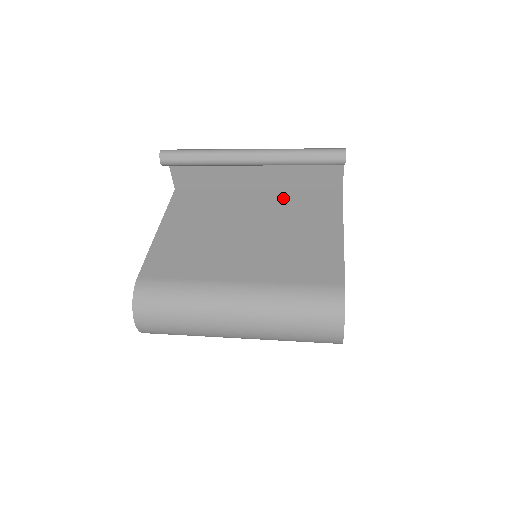
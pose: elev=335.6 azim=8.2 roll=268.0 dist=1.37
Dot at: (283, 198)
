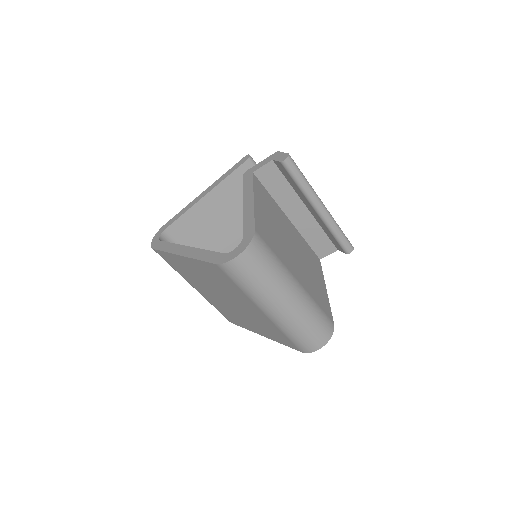
Dot at: (301, 239)
